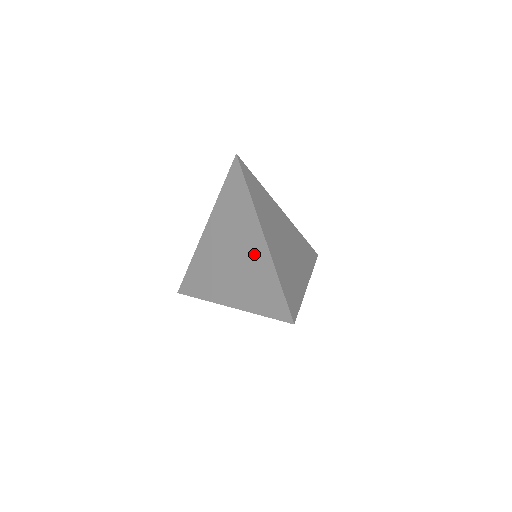
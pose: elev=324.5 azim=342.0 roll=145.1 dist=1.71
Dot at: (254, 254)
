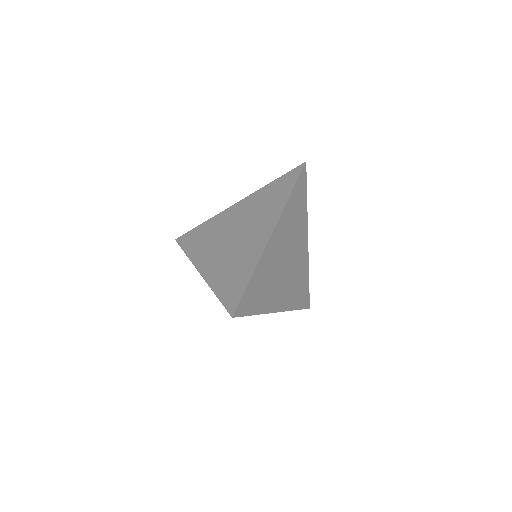
Dot at: (252, 244)
